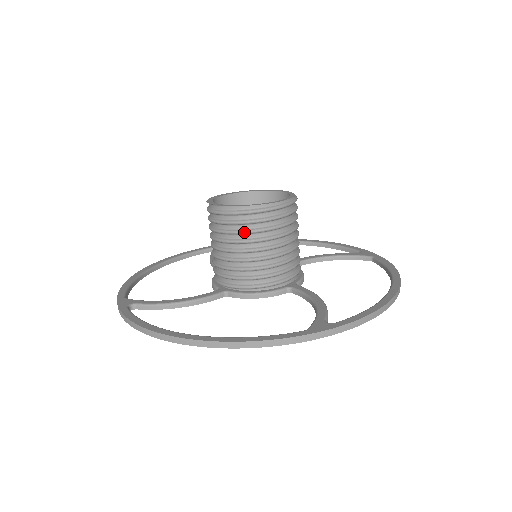
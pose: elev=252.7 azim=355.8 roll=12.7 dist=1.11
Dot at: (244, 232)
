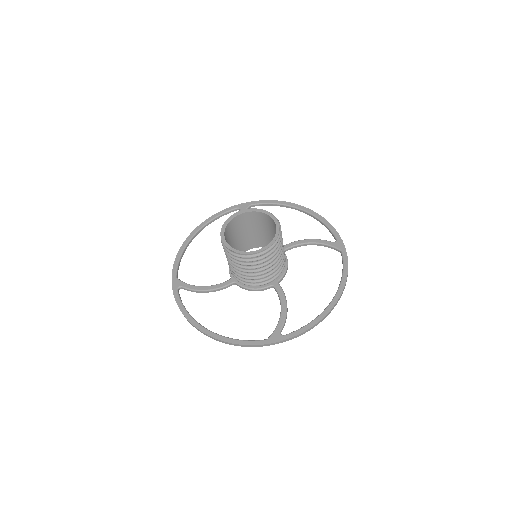
Dot at: (241, 264)
